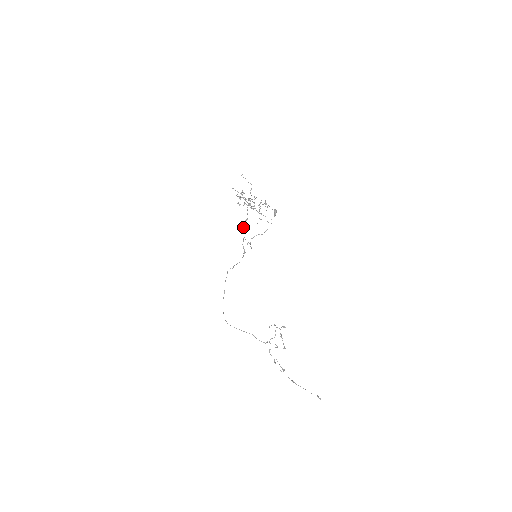
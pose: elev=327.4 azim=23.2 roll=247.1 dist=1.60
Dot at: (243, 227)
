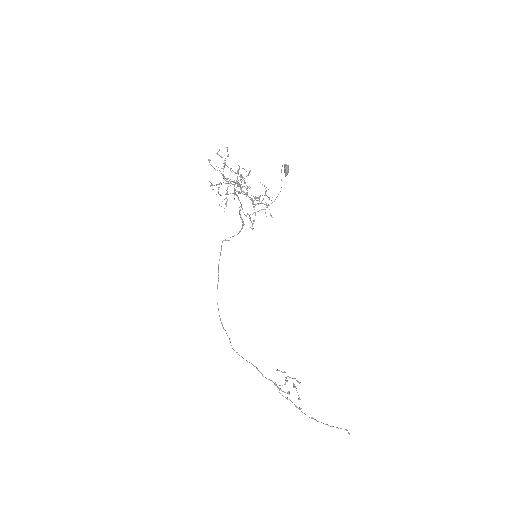
Dot at: (237, 196)
